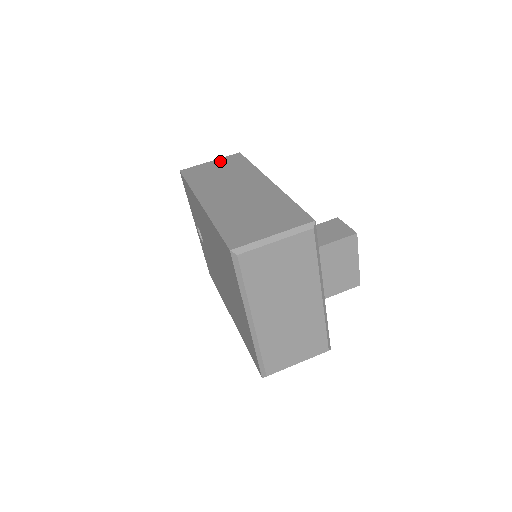
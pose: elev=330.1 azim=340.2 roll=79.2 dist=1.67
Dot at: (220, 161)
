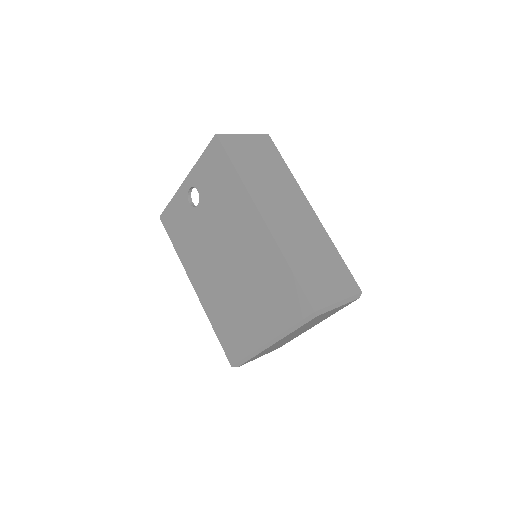
Dot at: (255, 141)
